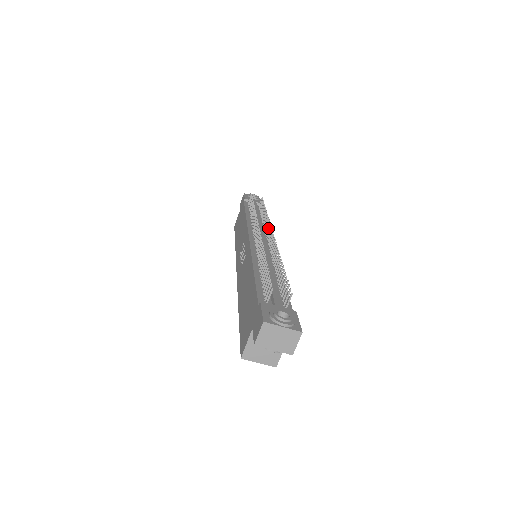
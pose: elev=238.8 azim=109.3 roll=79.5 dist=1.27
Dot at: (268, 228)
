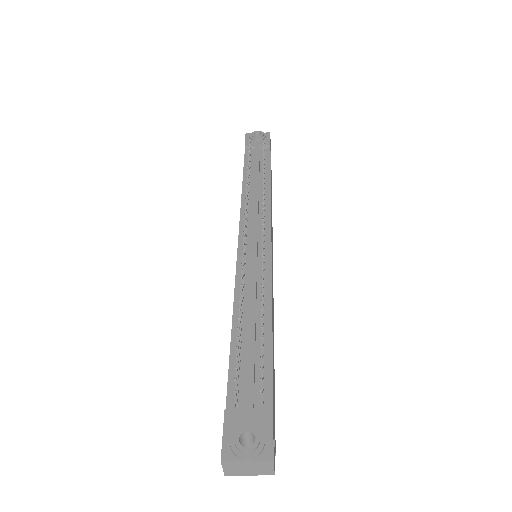
Dot at: occluded
